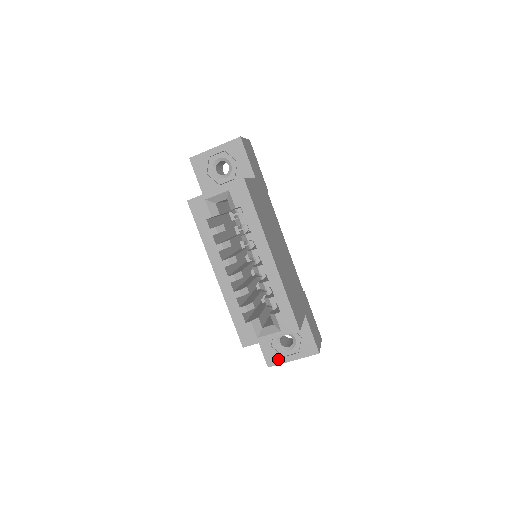
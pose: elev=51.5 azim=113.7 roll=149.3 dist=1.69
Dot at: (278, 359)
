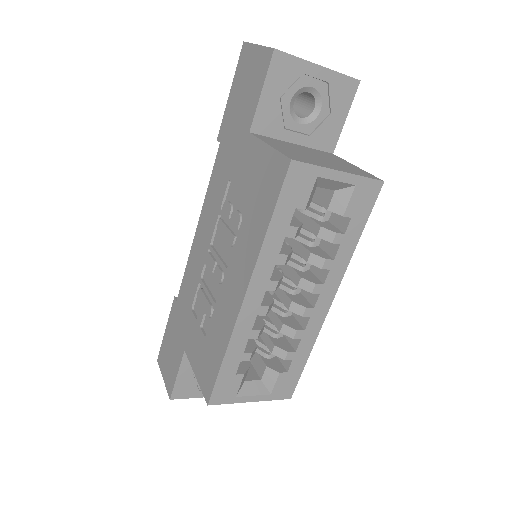
Dot at: (191, 392)
